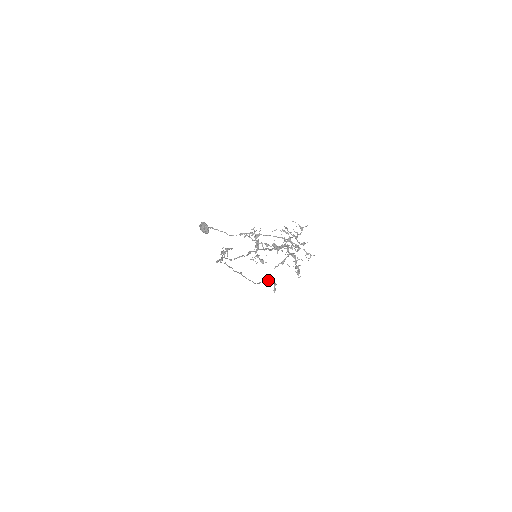
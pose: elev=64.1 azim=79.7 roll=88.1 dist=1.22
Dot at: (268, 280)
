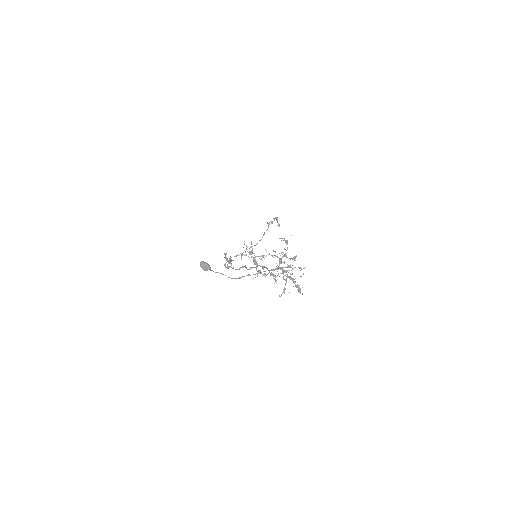
Dot at: occluded
